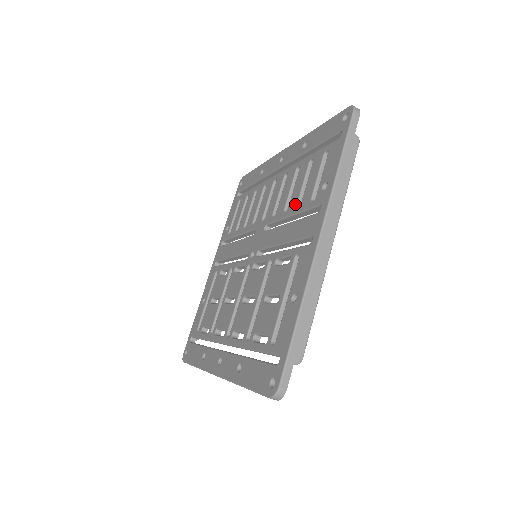
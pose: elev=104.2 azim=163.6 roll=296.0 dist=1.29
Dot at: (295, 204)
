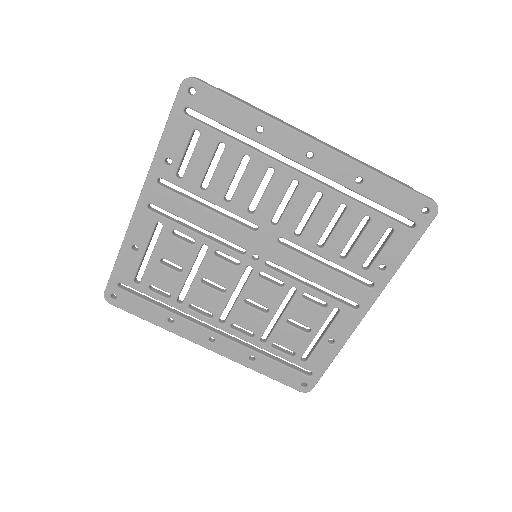
Dot at: (337, 253)
